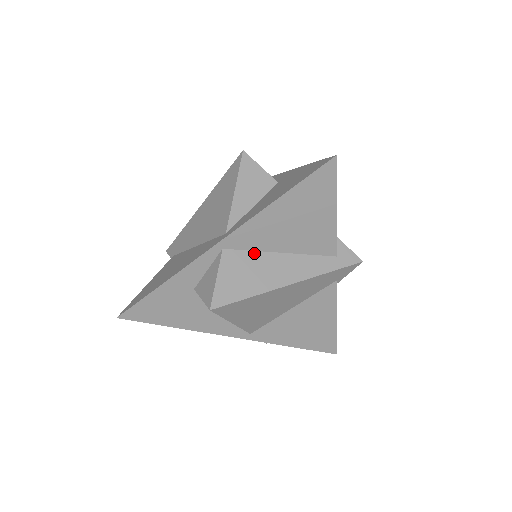
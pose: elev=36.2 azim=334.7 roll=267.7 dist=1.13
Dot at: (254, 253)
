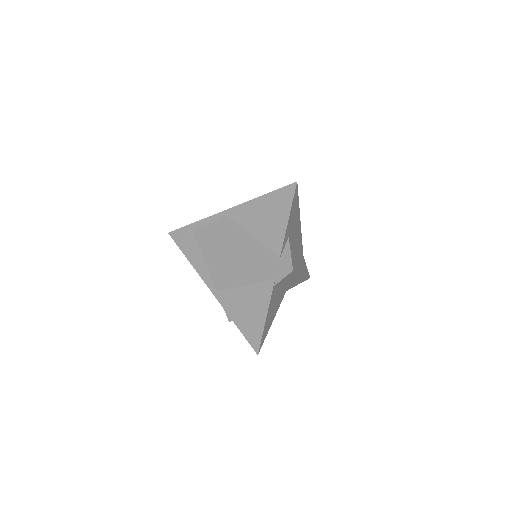
Dot at: (238, 226)
